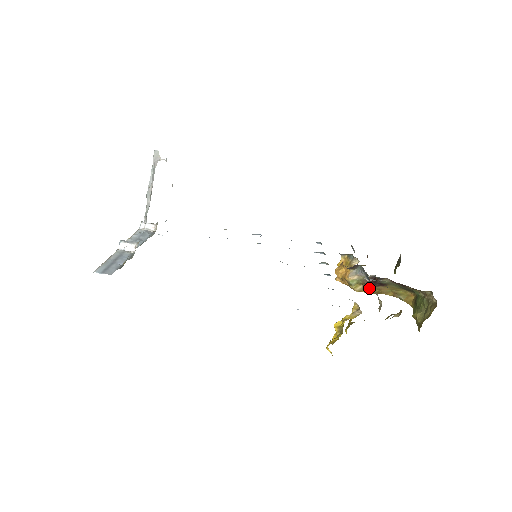
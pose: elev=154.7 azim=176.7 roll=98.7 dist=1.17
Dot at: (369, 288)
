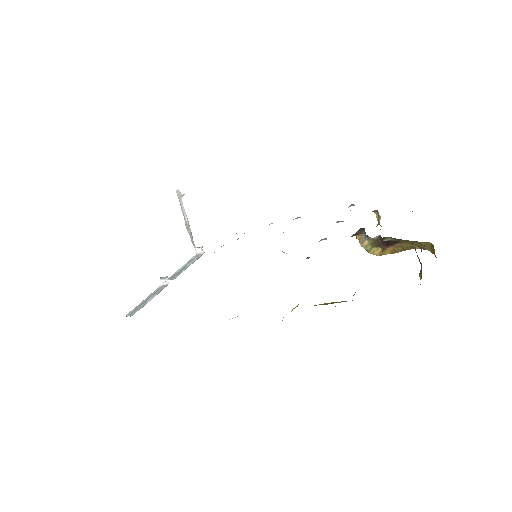
Dot at: (388, 249)
